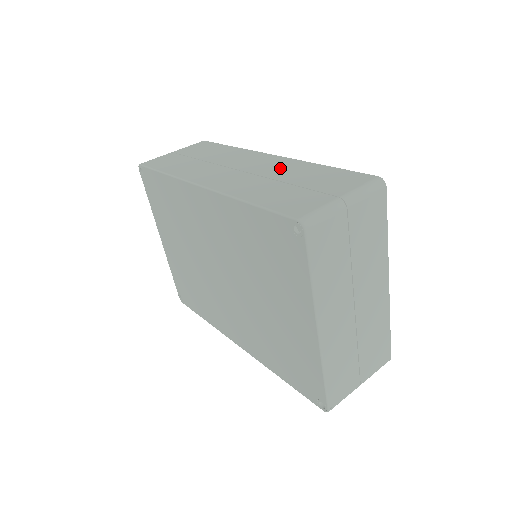
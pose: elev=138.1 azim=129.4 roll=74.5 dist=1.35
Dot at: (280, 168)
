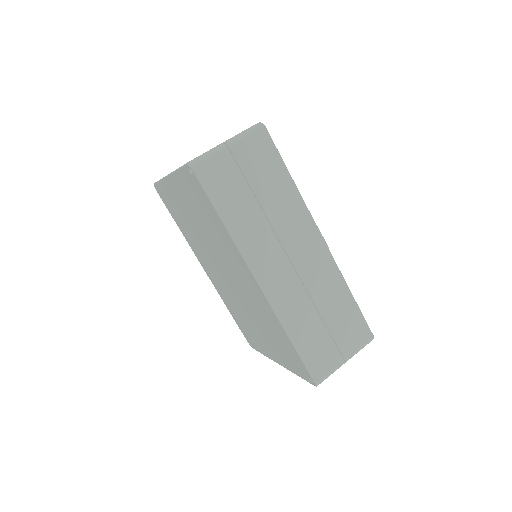
Dot at: (323, 281)
